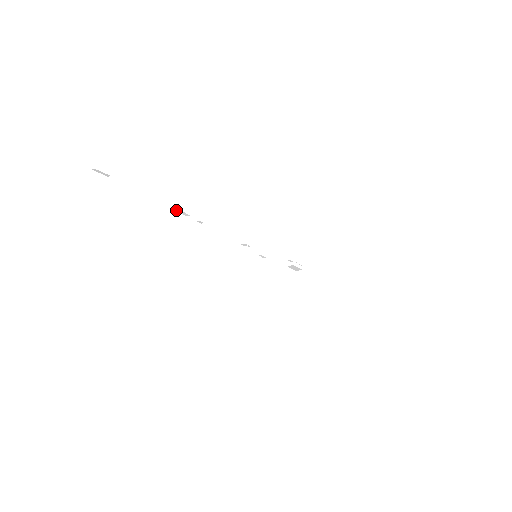
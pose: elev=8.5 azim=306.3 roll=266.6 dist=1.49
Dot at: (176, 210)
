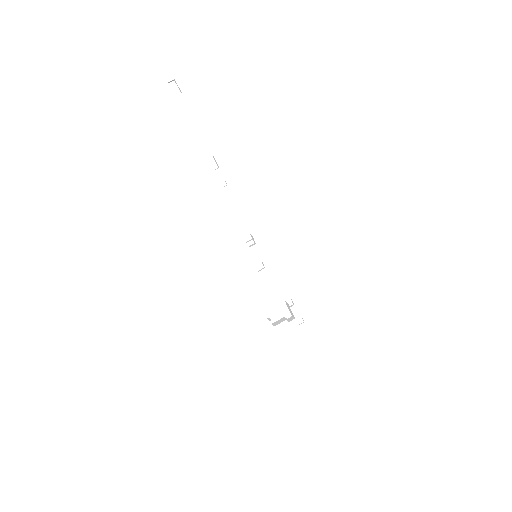
Dot at: (213, 156)
